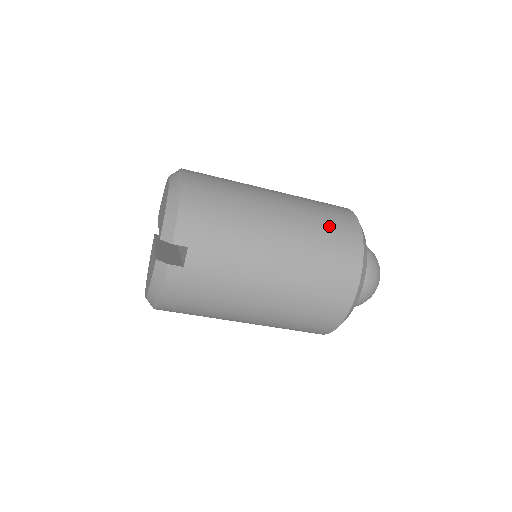
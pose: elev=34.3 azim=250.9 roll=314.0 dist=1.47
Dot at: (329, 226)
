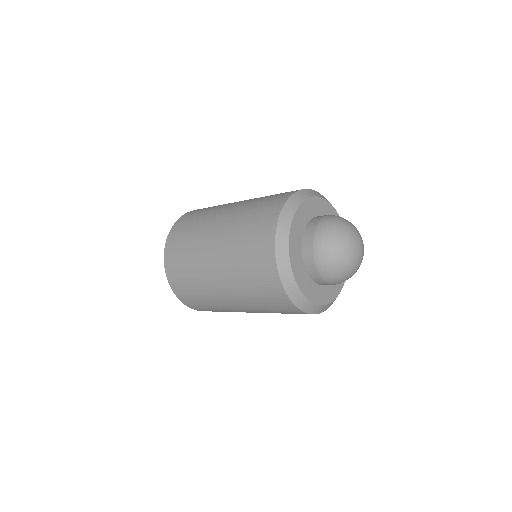
Dot at: (263, 300)
